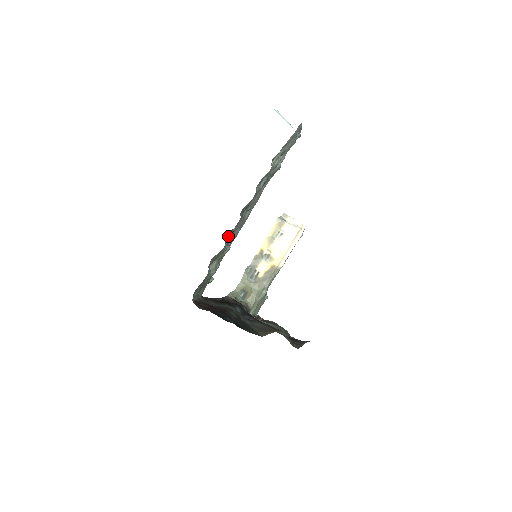
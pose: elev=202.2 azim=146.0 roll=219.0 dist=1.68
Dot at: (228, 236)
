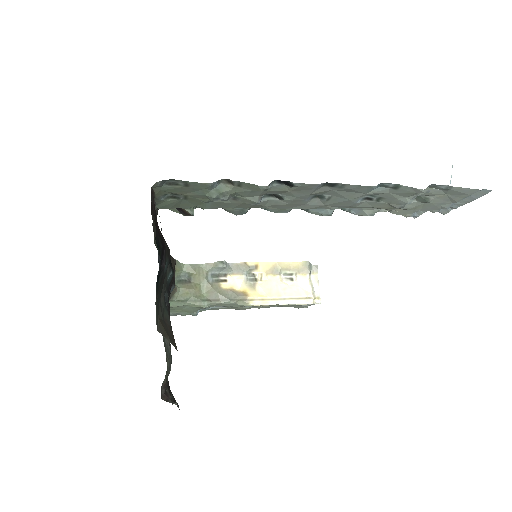
Dot at: (280, 184)
